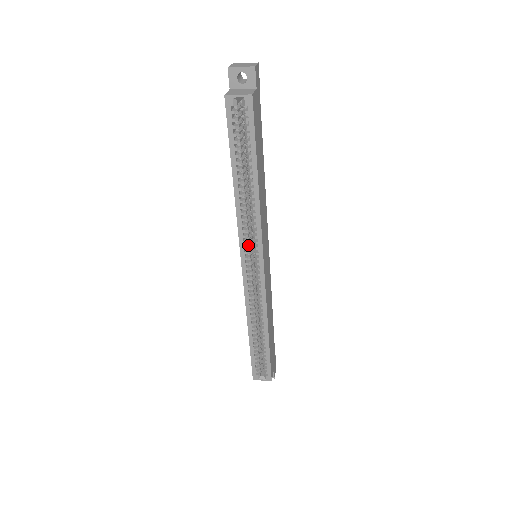
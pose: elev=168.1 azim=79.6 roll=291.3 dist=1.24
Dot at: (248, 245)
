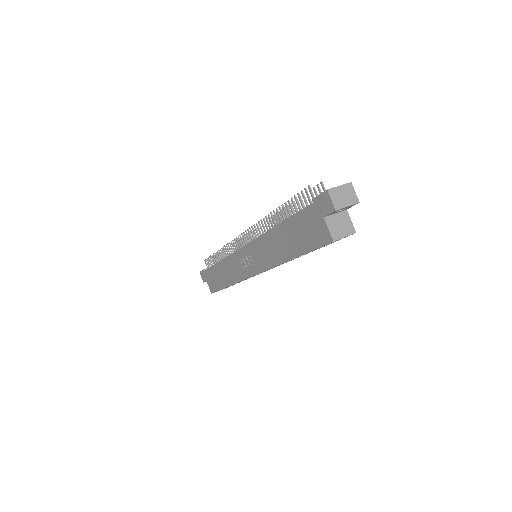
Dot at: occluded
